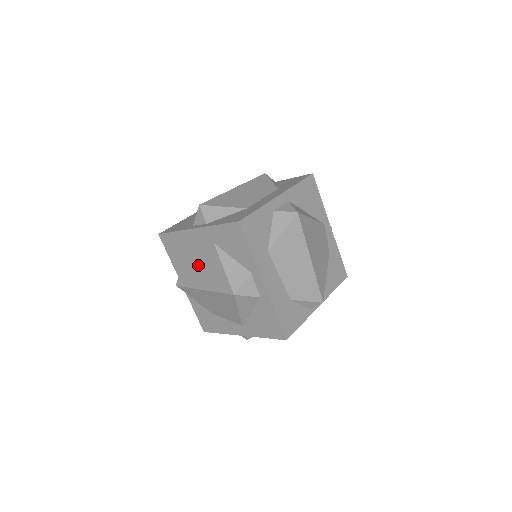
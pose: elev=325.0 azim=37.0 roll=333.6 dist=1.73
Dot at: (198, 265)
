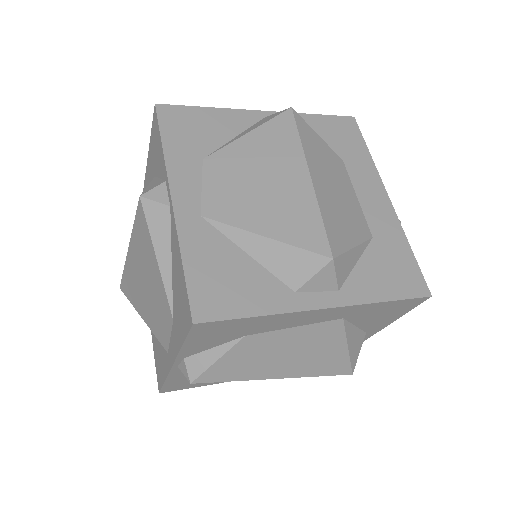
Dot at: (282, 350)
